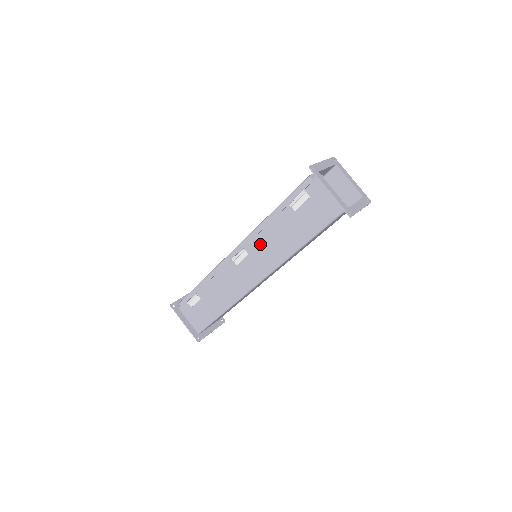
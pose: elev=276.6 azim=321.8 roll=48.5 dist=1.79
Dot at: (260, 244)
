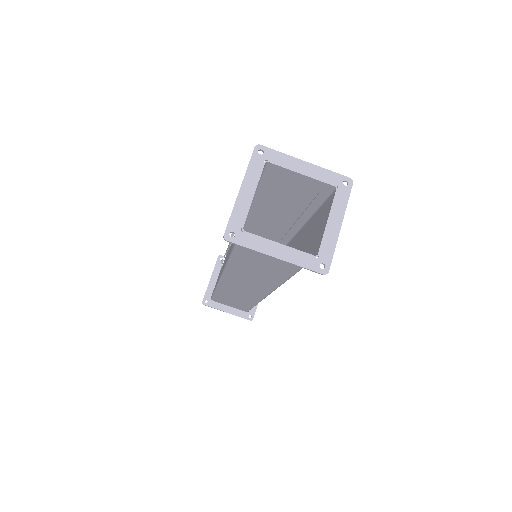
Dot at: occluded
